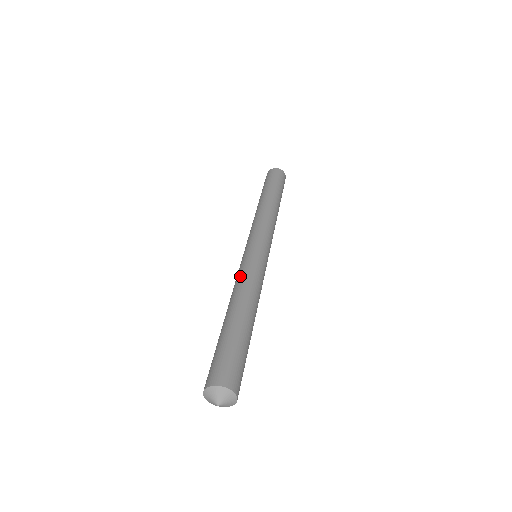
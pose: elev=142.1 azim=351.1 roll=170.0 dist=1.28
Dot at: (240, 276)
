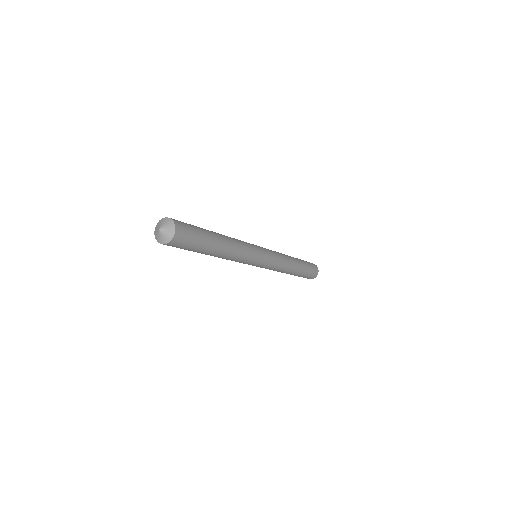
Dot at: occluded
